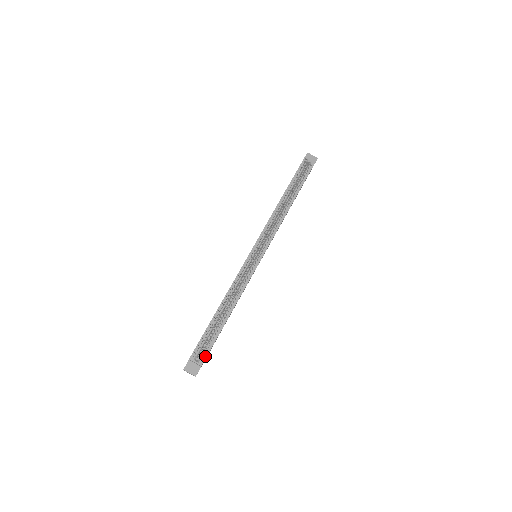
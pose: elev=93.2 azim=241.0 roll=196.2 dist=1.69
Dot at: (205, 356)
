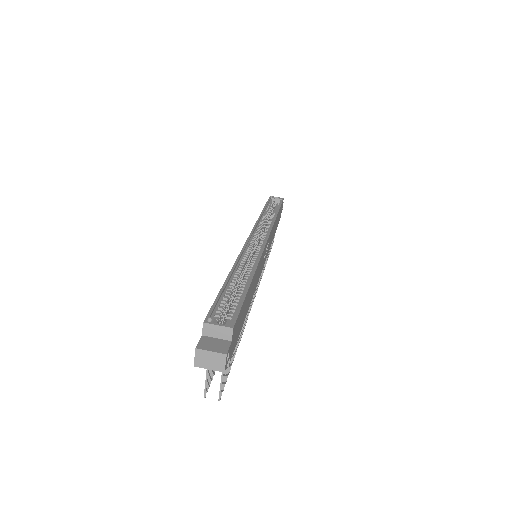
Dot at: (234, 317)
